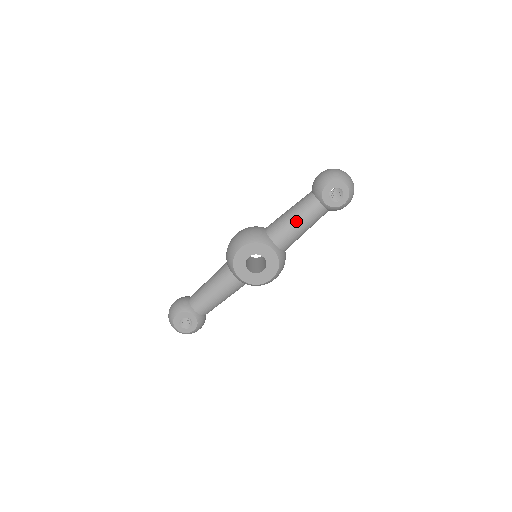
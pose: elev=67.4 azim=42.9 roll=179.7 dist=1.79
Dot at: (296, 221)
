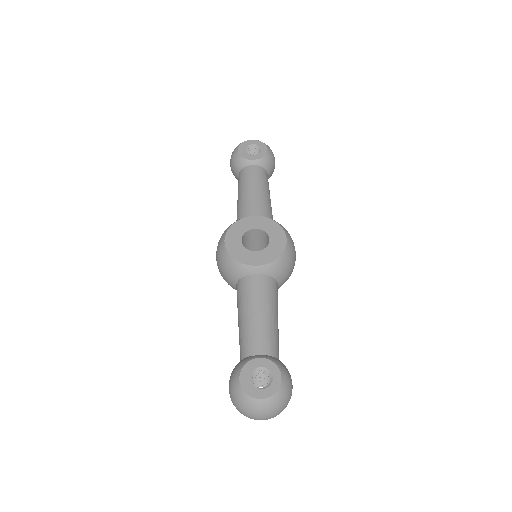
Dot at: (248, 190)
